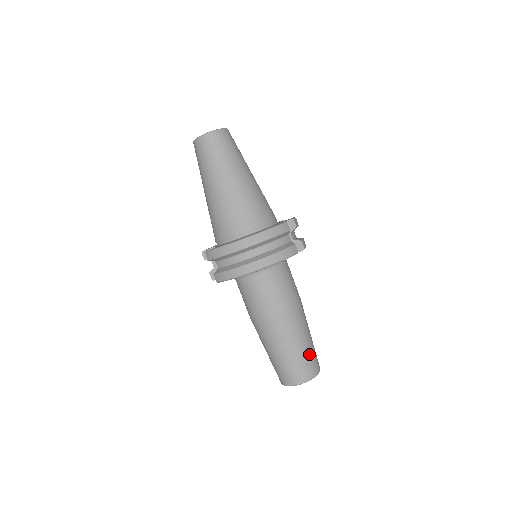
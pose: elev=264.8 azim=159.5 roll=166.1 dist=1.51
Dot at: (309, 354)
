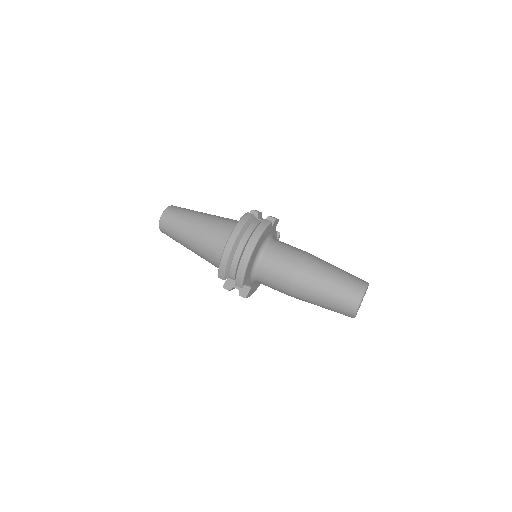
Dot at: (346, 277)
